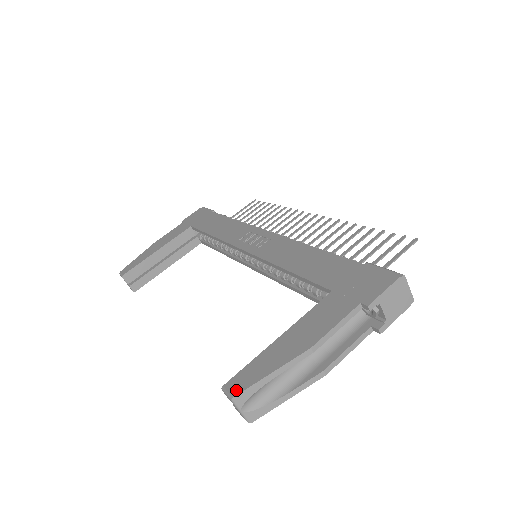
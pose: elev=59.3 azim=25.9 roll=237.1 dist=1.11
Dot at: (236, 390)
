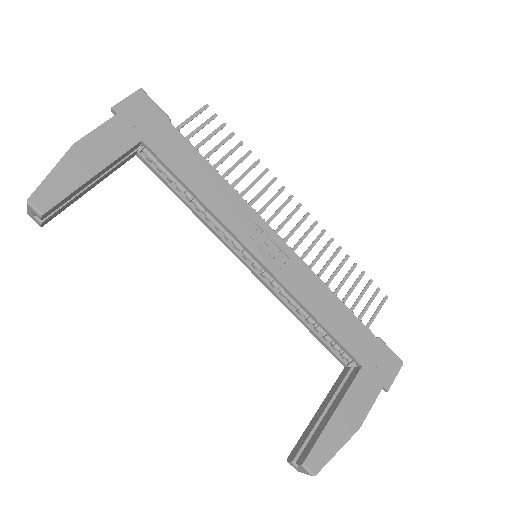
Dot at: (316, 468)
